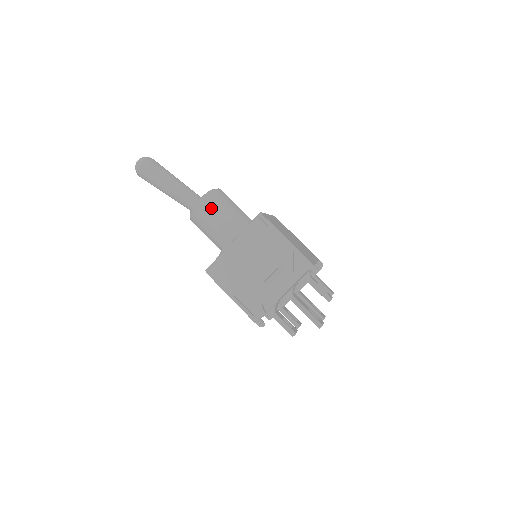
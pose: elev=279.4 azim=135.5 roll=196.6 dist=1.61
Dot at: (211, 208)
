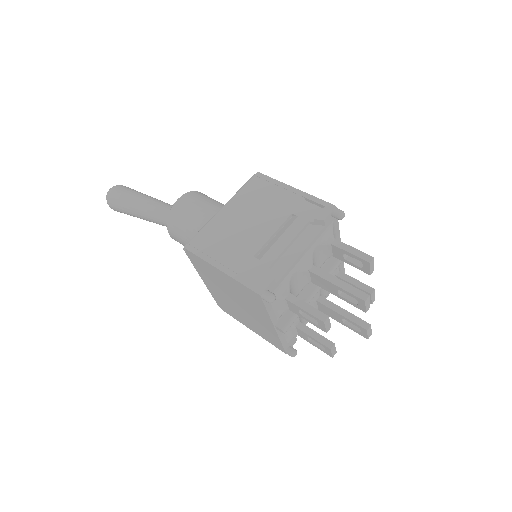
Dot at: (194, 200)
